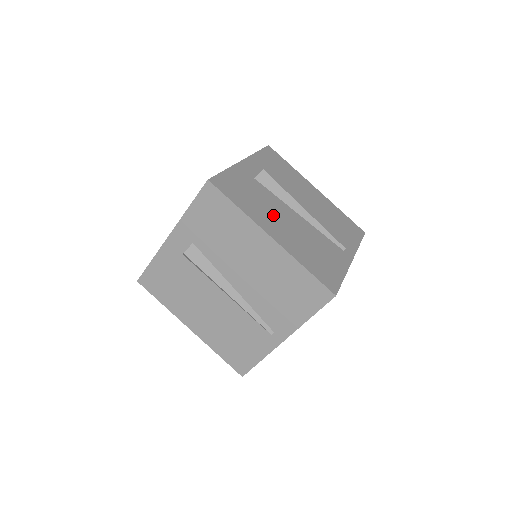
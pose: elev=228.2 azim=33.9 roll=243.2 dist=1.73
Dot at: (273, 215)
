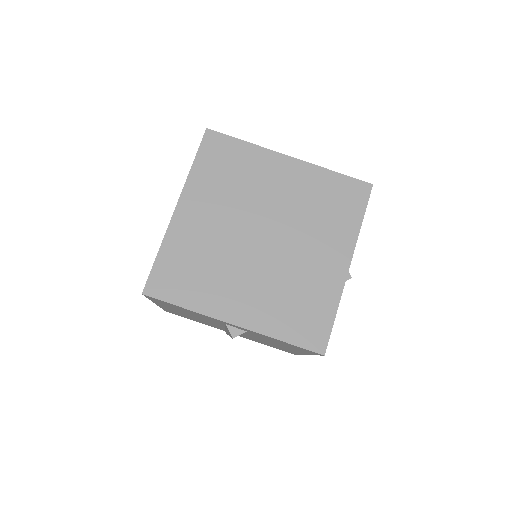
Dot at: occluded
